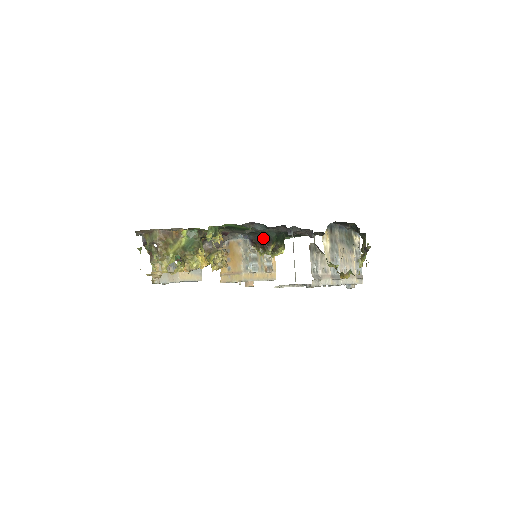
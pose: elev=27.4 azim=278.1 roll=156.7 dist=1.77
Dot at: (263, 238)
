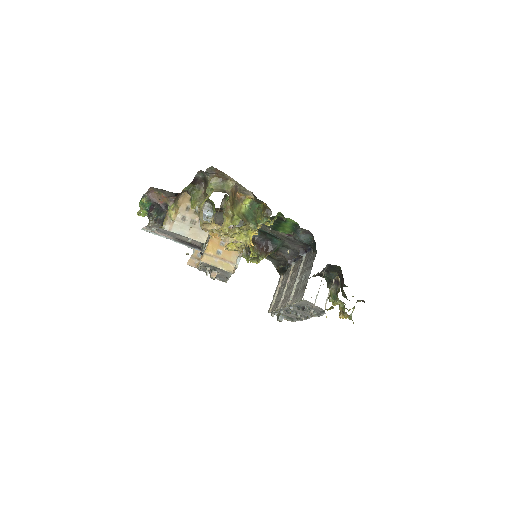
Dot at: (267, 243)
